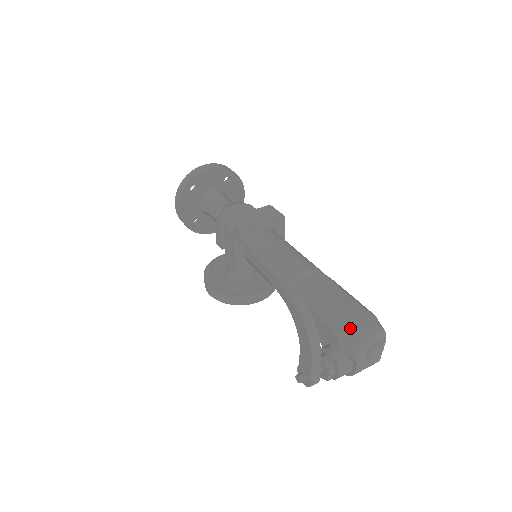
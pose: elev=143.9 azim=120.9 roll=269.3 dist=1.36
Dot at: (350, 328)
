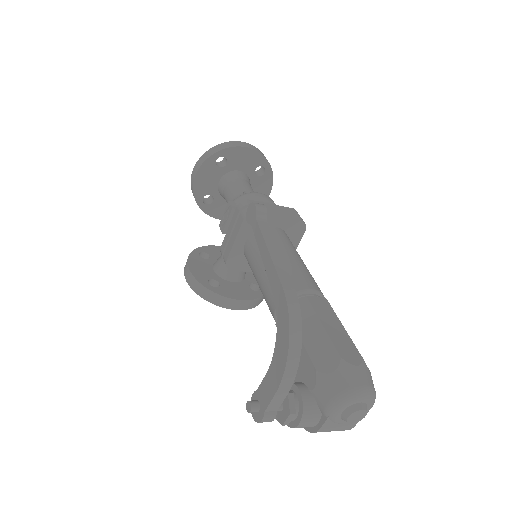
Dot at: (338, 372)
